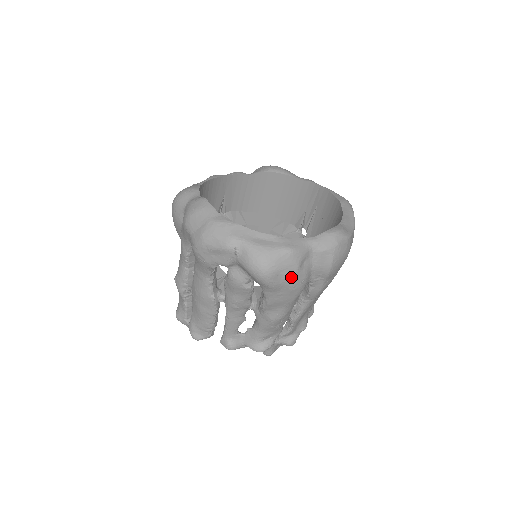
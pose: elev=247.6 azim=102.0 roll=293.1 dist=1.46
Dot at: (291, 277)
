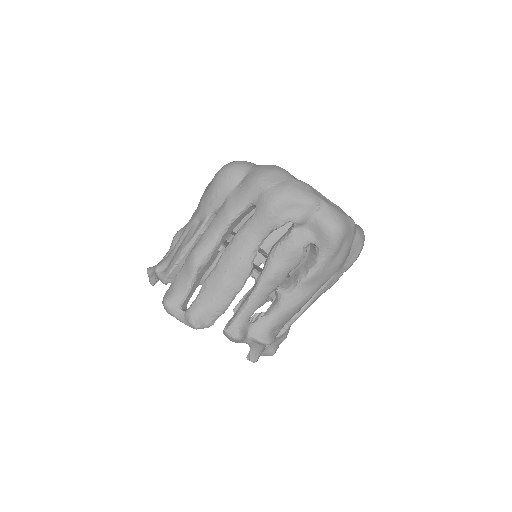
Dot at: (348, 246)
